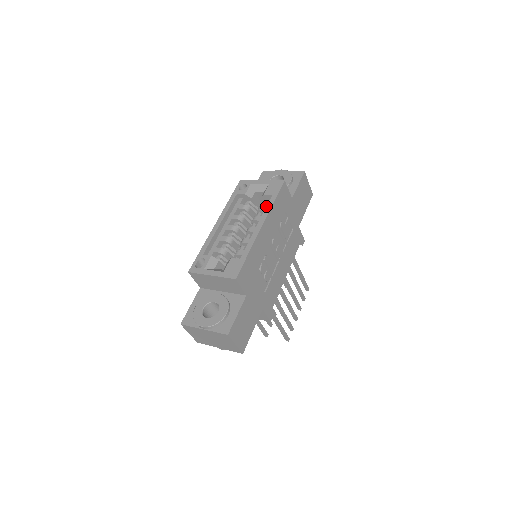
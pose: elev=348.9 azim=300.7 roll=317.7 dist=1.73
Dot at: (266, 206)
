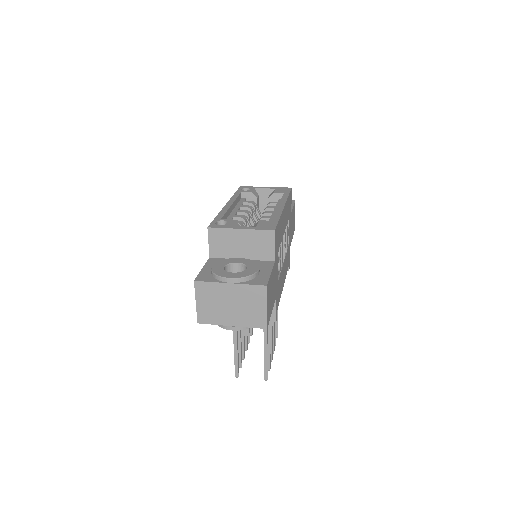
Dot at: (277, 202)
